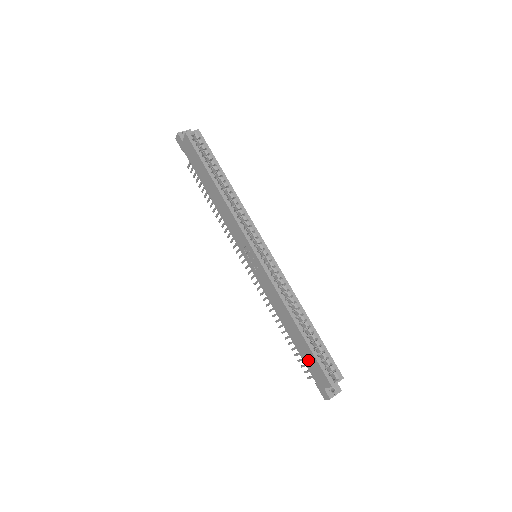
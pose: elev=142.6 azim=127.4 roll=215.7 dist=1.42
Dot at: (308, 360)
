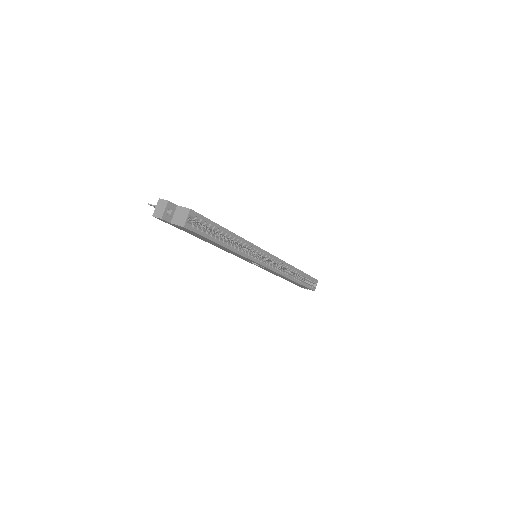
Dot at: (297, 284)
